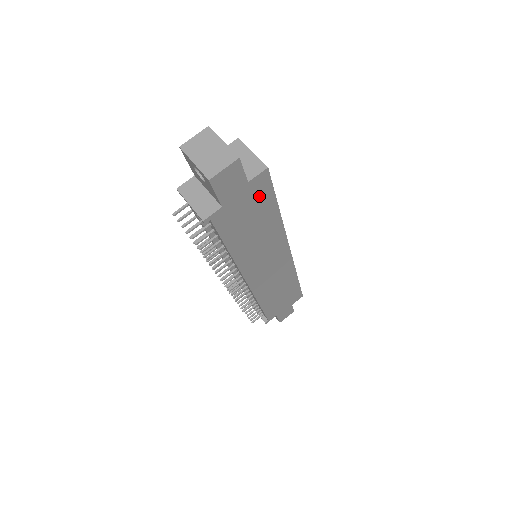
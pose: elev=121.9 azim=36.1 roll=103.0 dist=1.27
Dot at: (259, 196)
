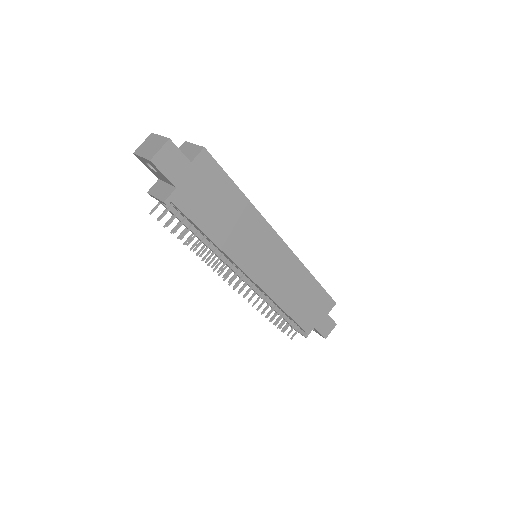
Dot at: (211, 177)
